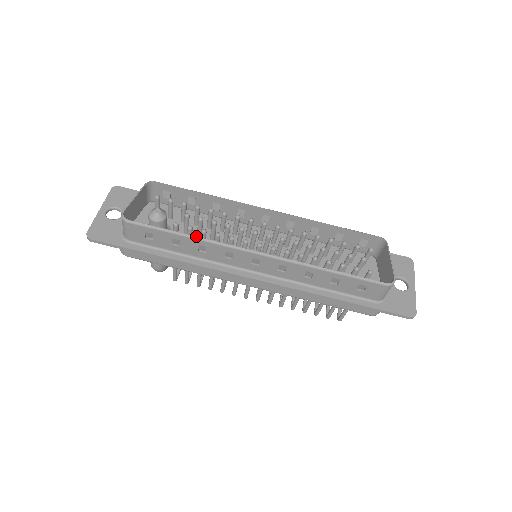
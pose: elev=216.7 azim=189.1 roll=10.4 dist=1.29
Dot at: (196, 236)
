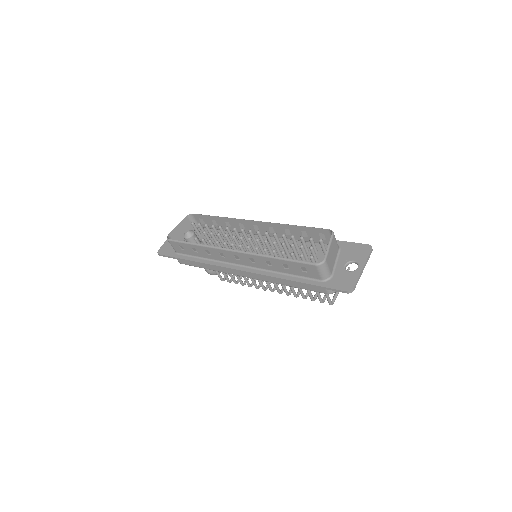
Dot at: (216, 246)
